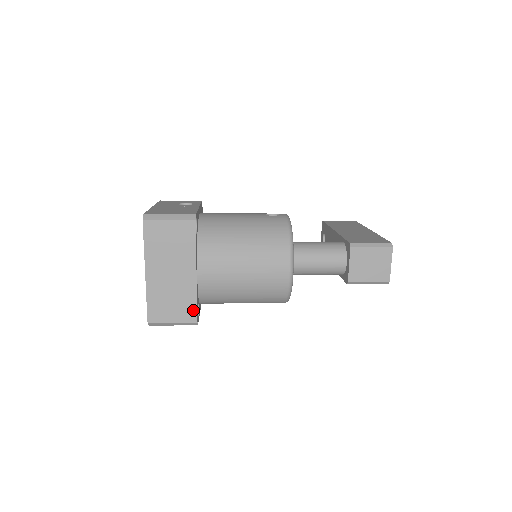
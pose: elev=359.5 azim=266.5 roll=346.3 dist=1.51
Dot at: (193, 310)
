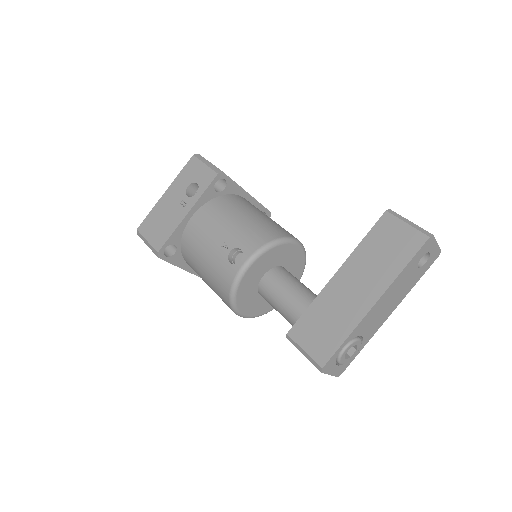
Dot at: occluded
